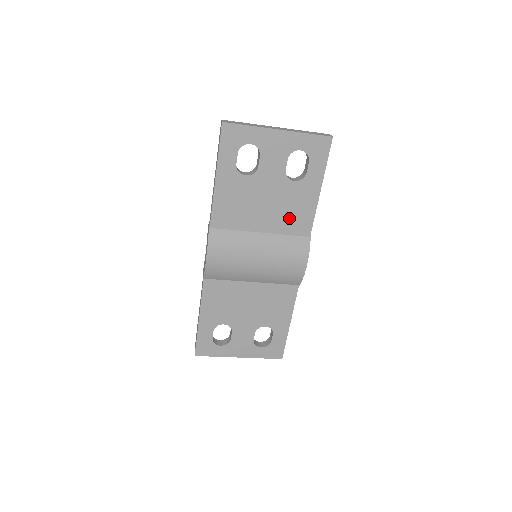
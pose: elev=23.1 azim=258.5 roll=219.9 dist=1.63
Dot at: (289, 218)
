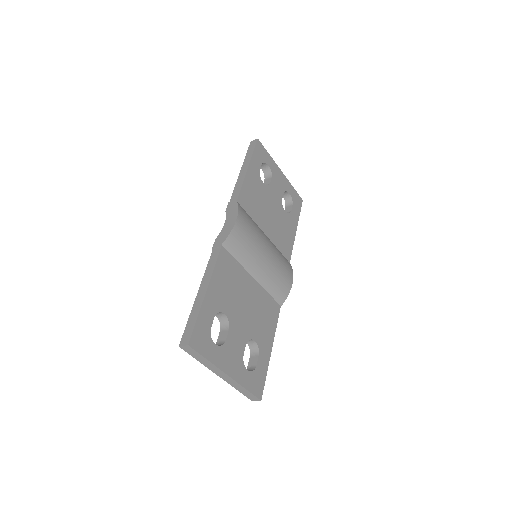
Dot at: (280, 237)
